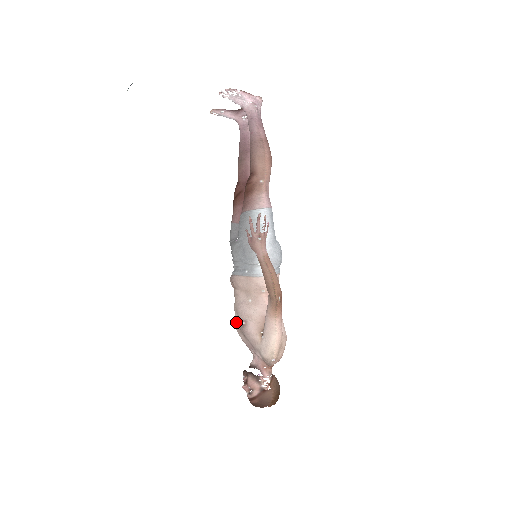
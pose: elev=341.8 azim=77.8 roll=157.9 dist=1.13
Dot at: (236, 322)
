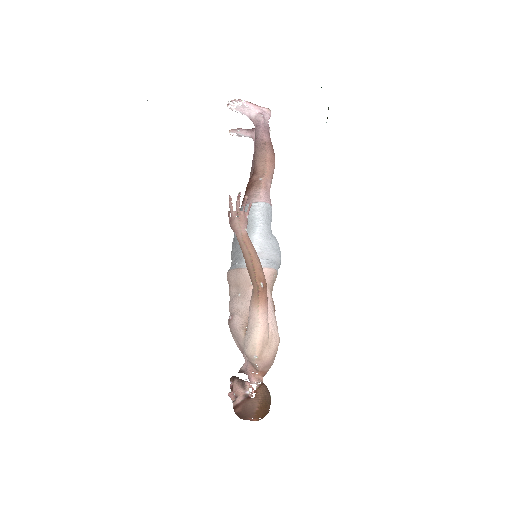
Dot at: occluded
